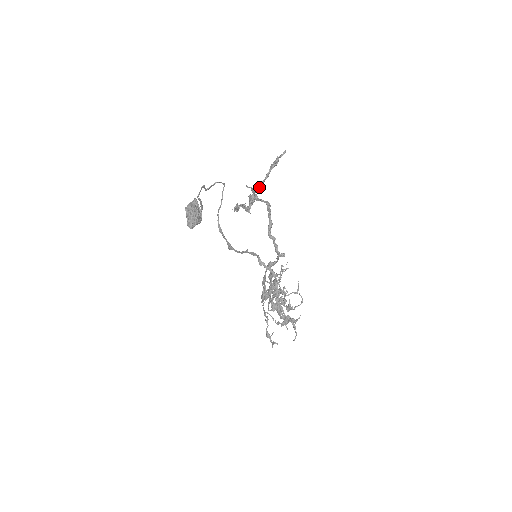
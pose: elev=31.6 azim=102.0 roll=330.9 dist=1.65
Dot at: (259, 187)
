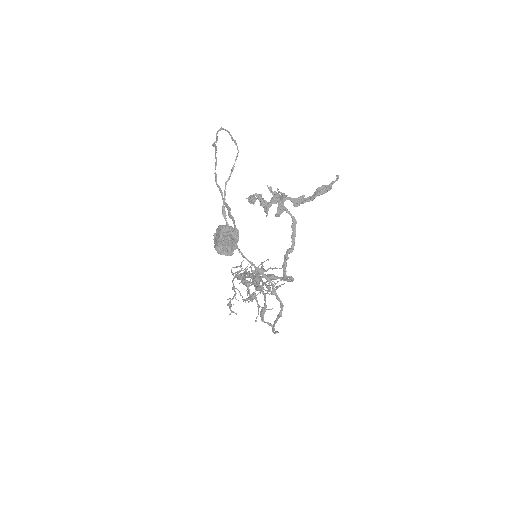
Dot at: (293, 202)
